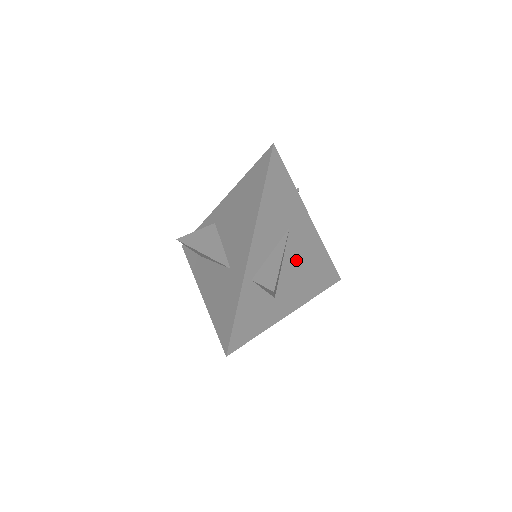
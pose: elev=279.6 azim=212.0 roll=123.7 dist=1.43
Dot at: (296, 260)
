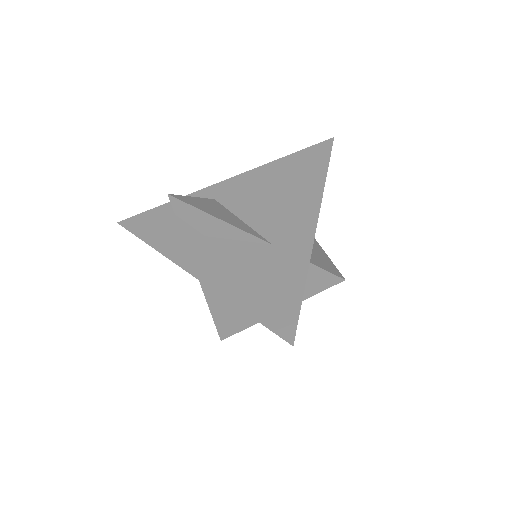
Dot at: occluded
